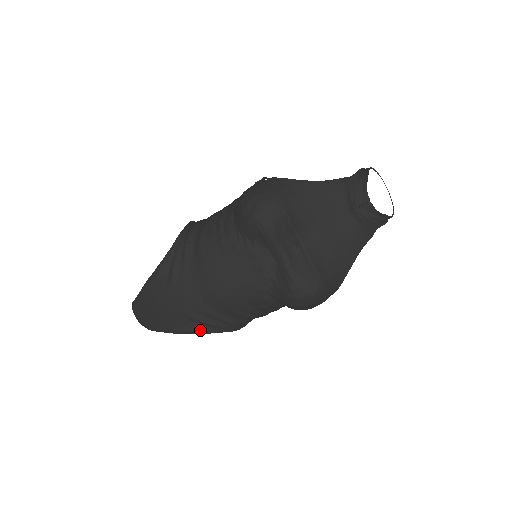
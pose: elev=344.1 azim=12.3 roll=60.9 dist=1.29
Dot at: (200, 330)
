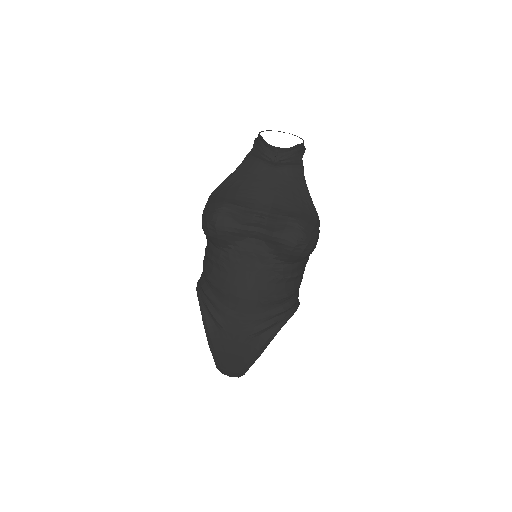
Dot at: (270, 336)
